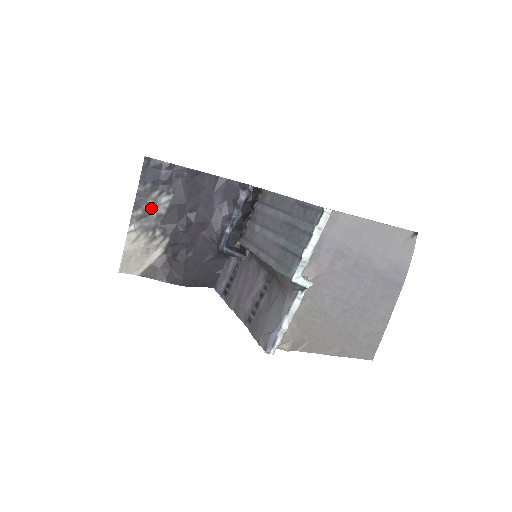
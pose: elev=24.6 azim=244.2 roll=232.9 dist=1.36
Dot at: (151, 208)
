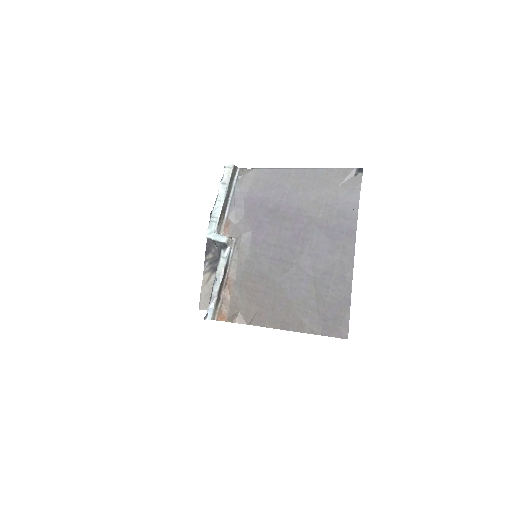
Dot at: occluded
